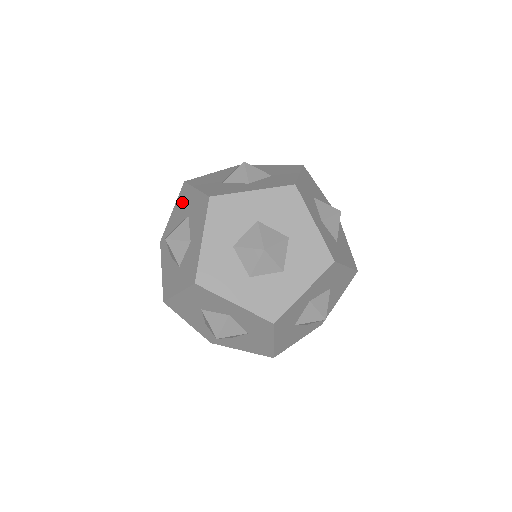
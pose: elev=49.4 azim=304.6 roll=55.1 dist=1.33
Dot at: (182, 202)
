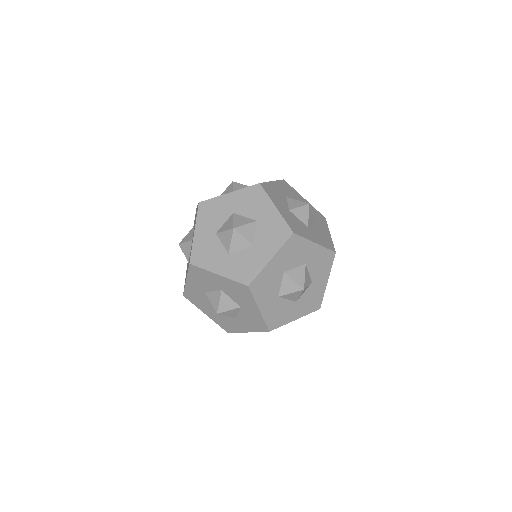
Dot at: (200, 278)
